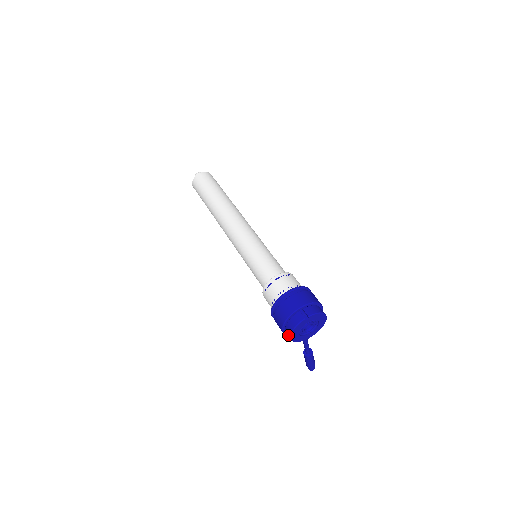
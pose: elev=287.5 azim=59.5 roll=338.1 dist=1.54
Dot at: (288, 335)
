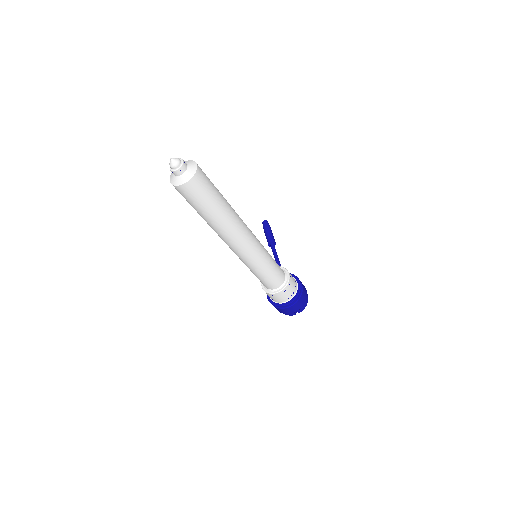
Dot at: occluded
